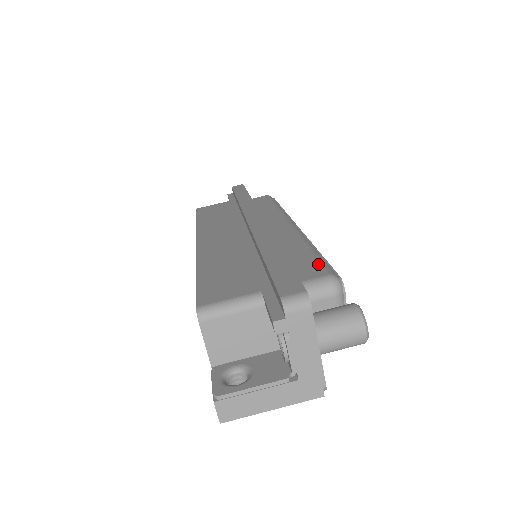
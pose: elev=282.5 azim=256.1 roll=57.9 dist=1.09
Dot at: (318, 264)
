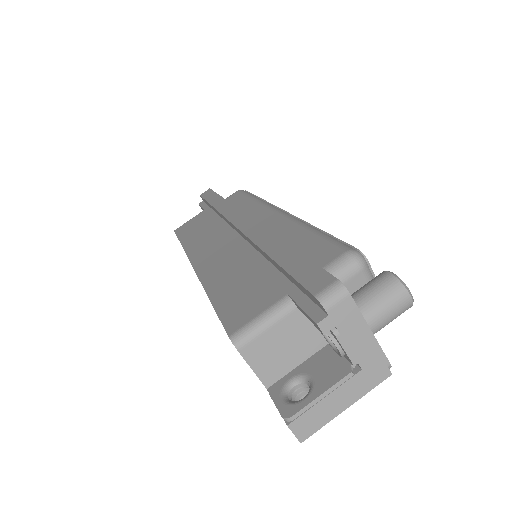
Dot at: (329, 244)
